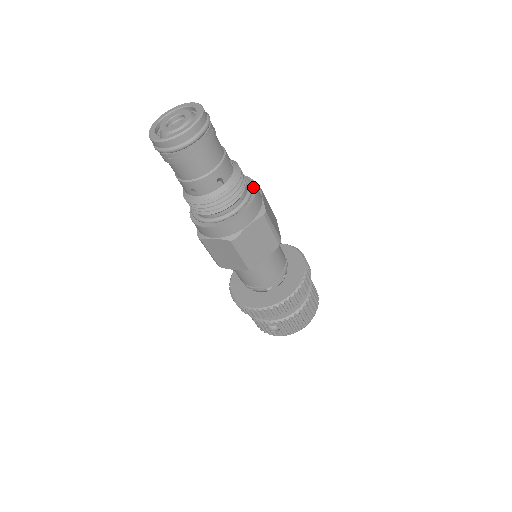
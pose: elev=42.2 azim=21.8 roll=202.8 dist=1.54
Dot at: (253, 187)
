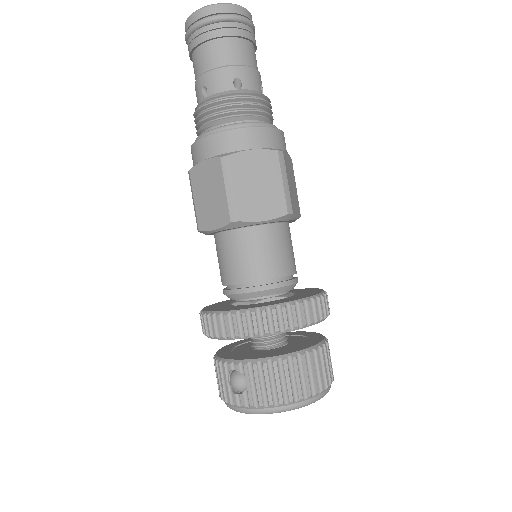
Dot at: occluded
